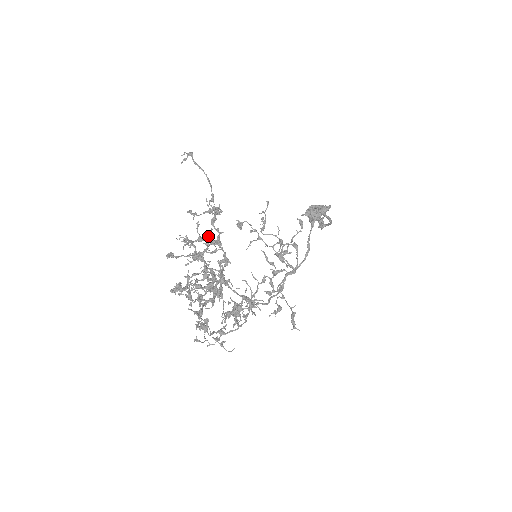
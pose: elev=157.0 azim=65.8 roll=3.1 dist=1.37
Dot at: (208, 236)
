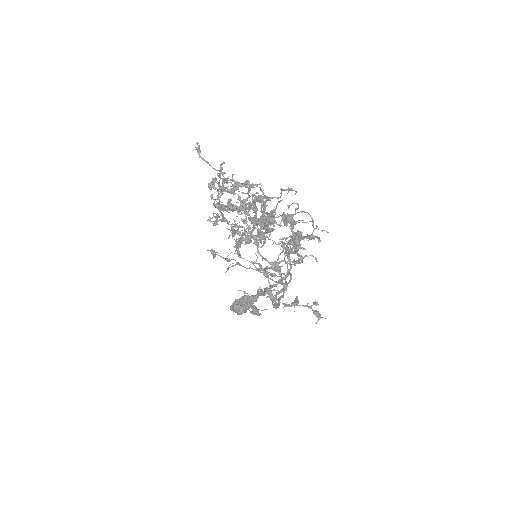
Dot at: (224, 208)
